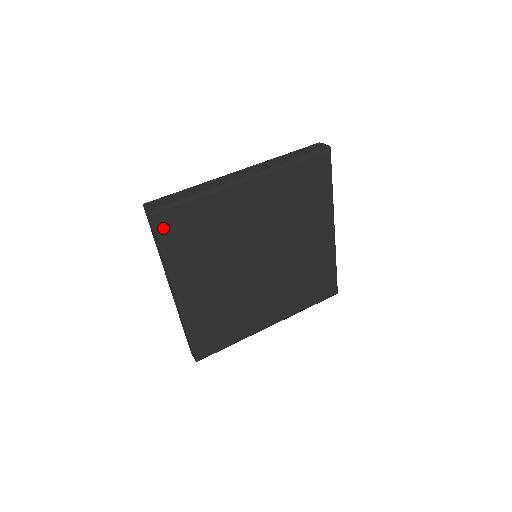
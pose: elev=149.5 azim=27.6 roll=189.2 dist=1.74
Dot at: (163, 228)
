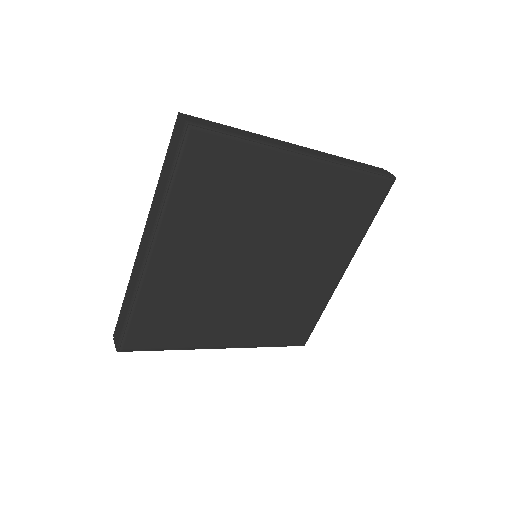
Dot at: (190, 154)
